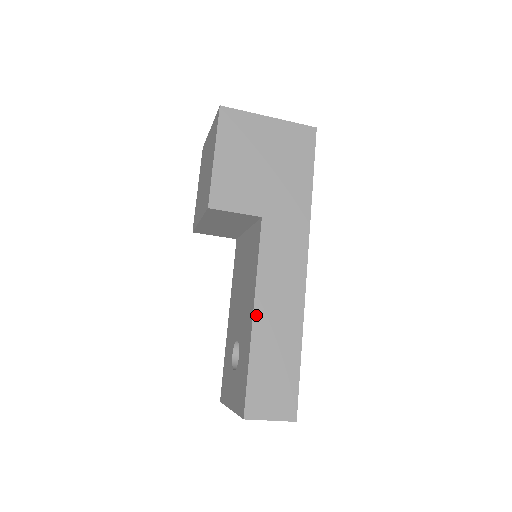
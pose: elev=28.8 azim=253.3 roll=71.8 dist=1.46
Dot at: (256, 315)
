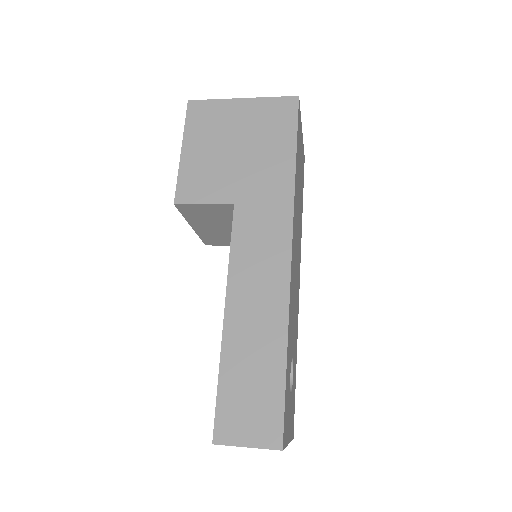
Dot at: (228, 316)
